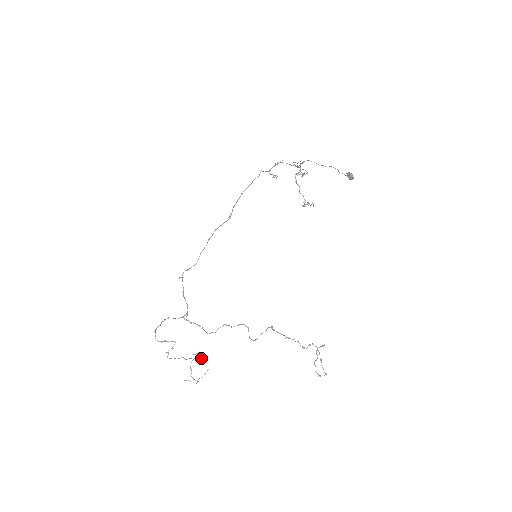
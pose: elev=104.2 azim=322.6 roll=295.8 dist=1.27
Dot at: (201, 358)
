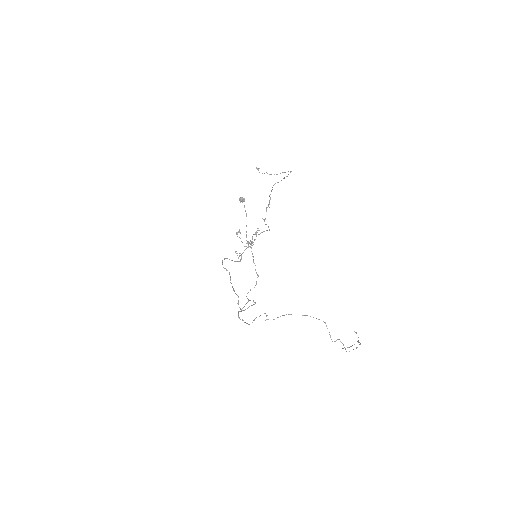
Dot at: occluded
